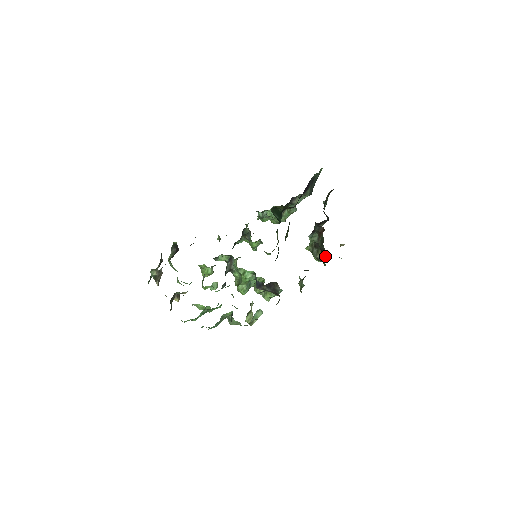
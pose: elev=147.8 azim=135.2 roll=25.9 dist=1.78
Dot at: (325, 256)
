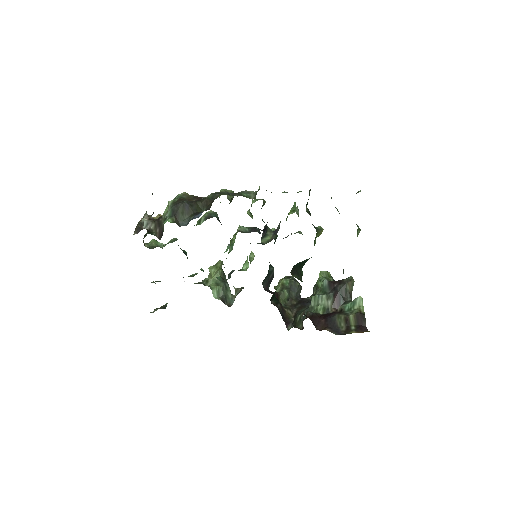
Dot at: occluded
